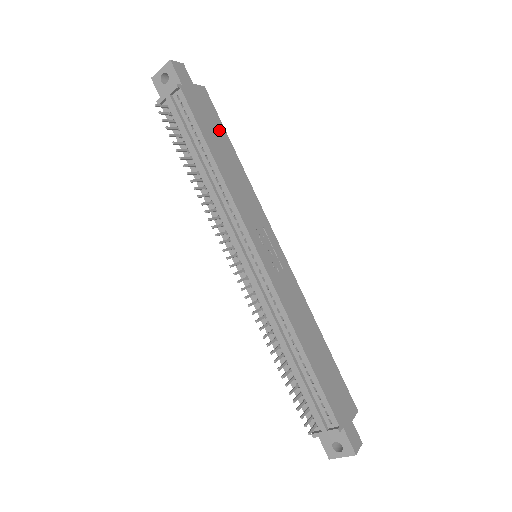
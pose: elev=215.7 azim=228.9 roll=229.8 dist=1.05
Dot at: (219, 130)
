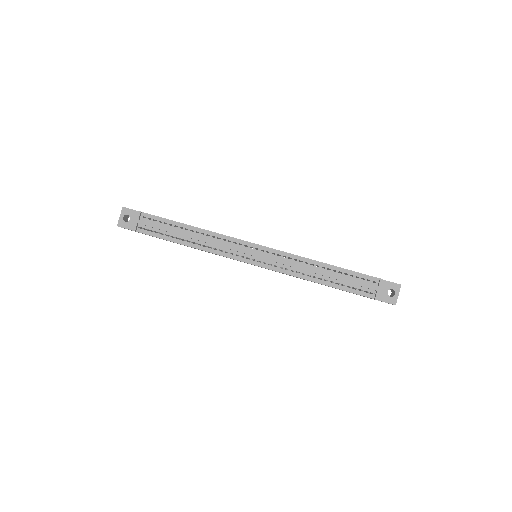
Dot at: occluded
